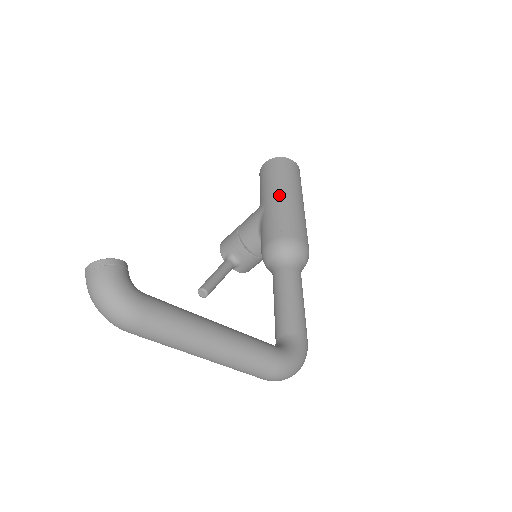
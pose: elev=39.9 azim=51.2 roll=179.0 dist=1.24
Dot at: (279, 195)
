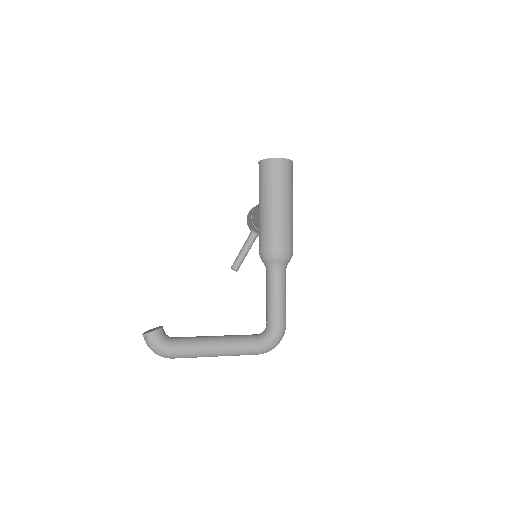
Dot at: (266, 206)
